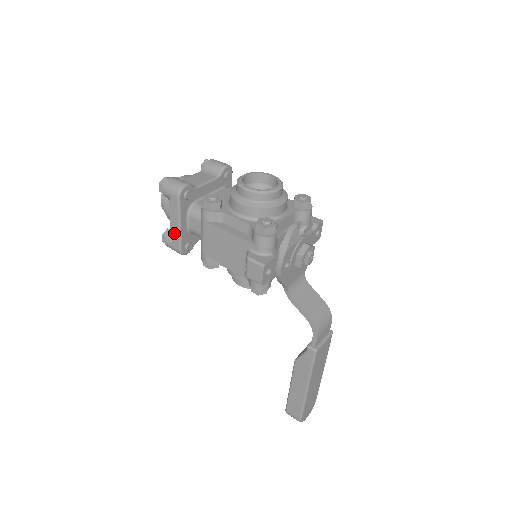
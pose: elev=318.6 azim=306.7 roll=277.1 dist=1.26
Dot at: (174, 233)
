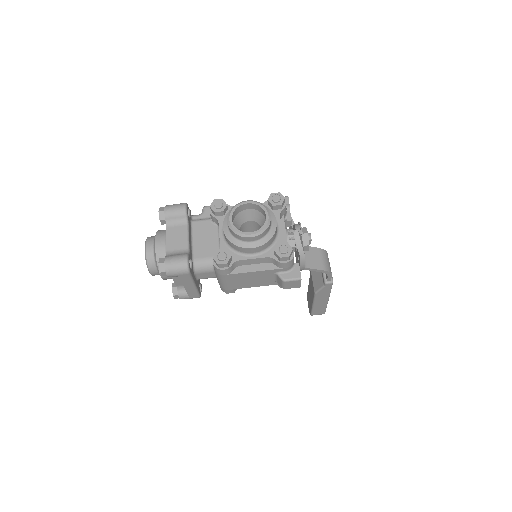
Dot at: (190, 292)
